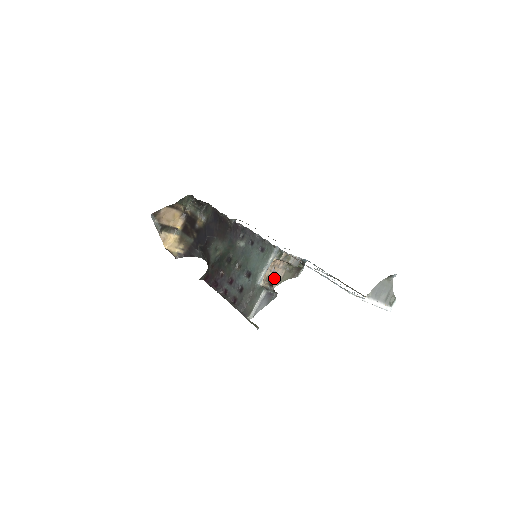
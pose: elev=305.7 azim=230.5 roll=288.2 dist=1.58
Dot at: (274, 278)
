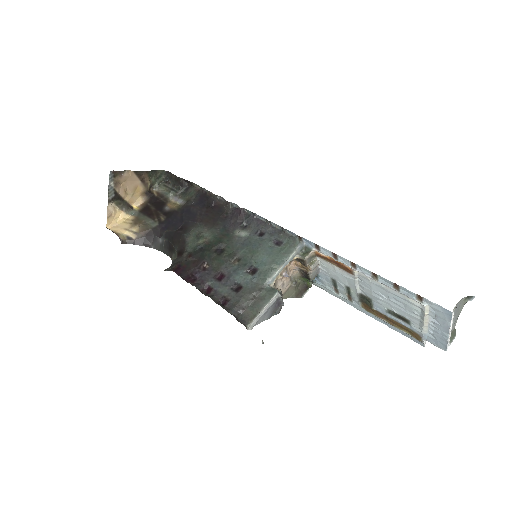
Dot at: (278, 288)
